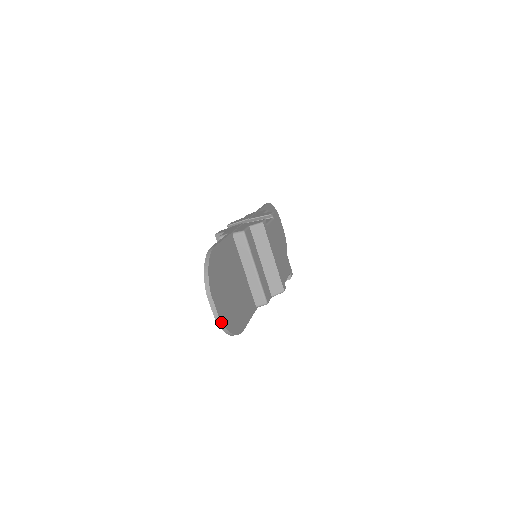
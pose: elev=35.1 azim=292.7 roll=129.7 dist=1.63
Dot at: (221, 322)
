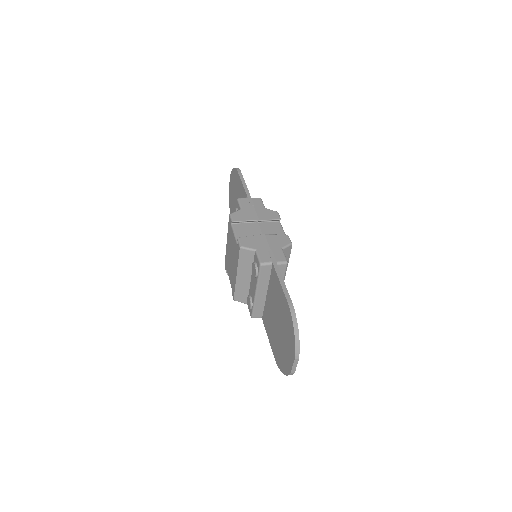
Dot at: occluded
